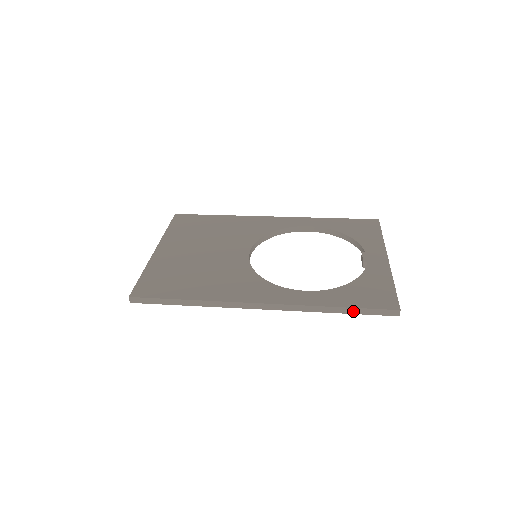
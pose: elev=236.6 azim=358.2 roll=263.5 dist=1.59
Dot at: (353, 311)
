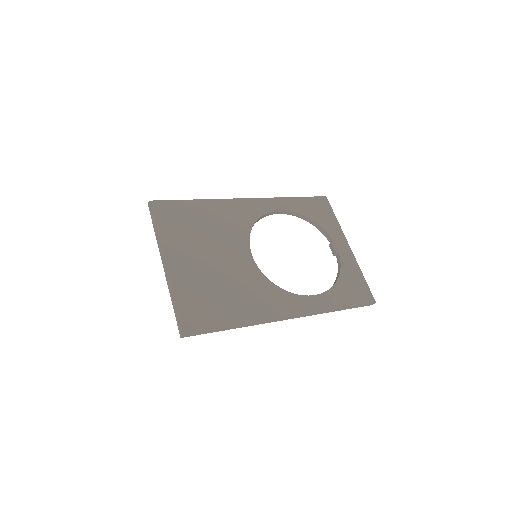
Dot at: (348, 308)
